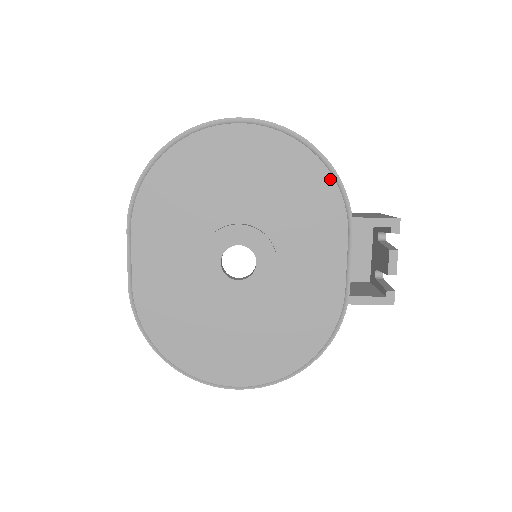
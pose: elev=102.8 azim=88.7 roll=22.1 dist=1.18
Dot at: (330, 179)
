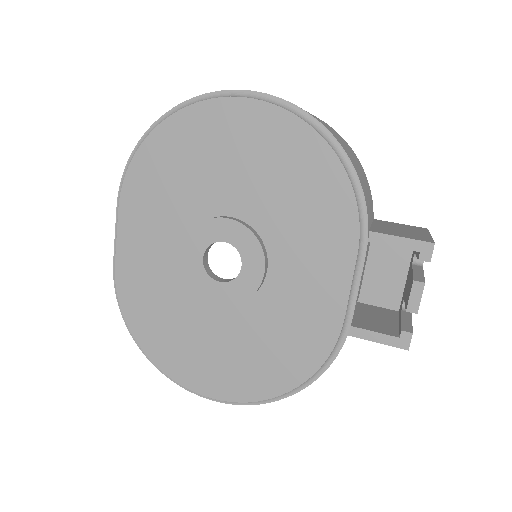
Dot at: (345, 179)
